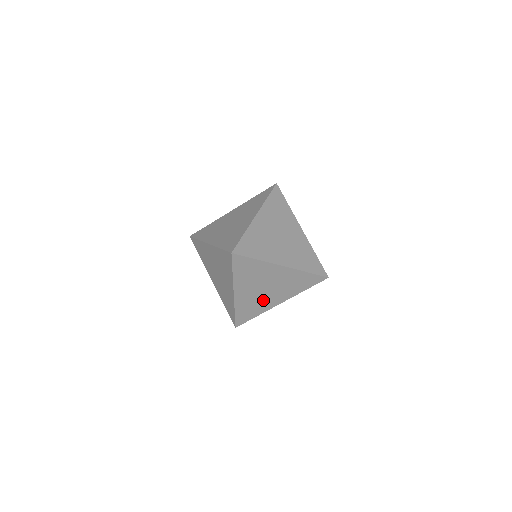
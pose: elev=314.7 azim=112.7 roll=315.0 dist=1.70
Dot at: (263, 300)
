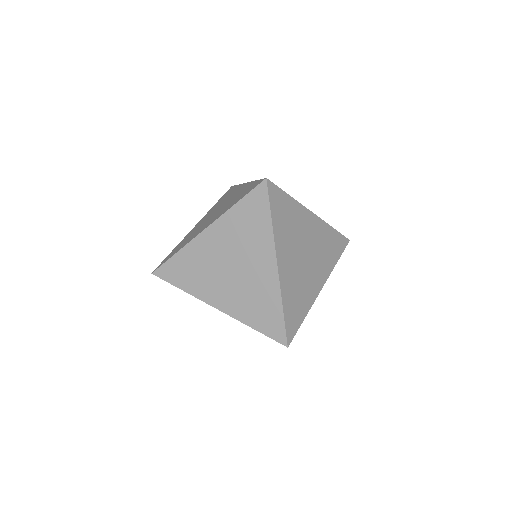
Dot at: (211, 279)
